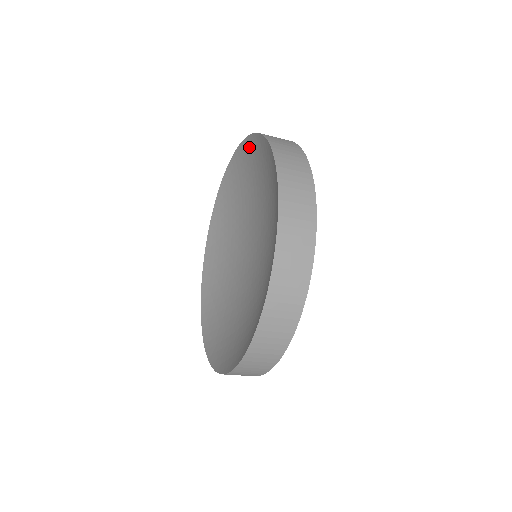
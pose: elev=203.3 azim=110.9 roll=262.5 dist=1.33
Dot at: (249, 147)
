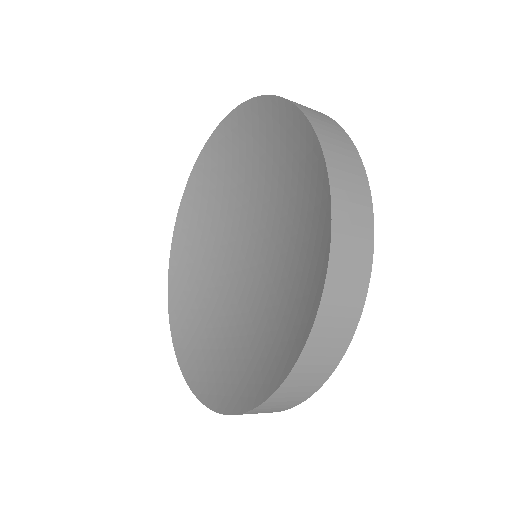
Dot at: (200, 172)
